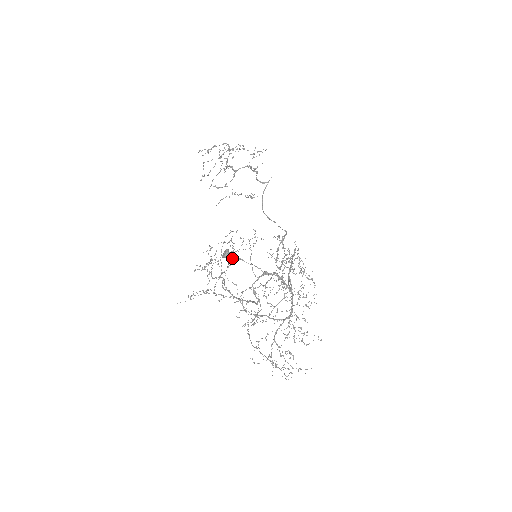
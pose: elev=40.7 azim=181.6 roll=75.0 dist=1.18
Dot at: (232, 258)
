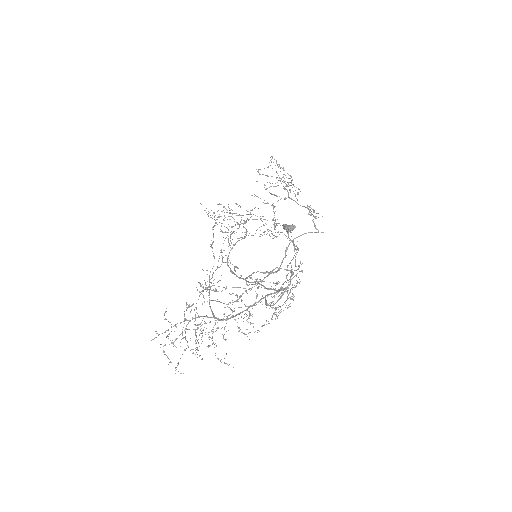
Dot at: (262, 235)
